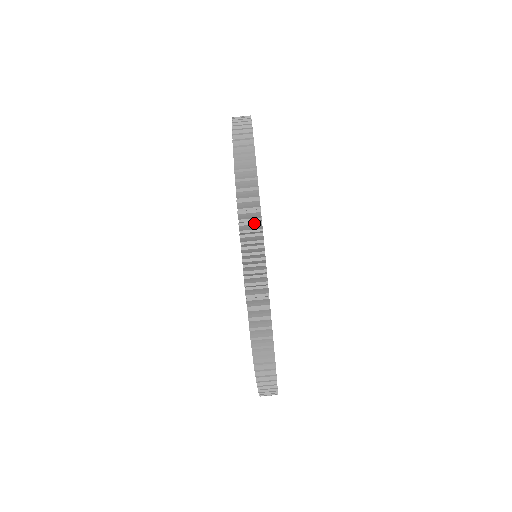
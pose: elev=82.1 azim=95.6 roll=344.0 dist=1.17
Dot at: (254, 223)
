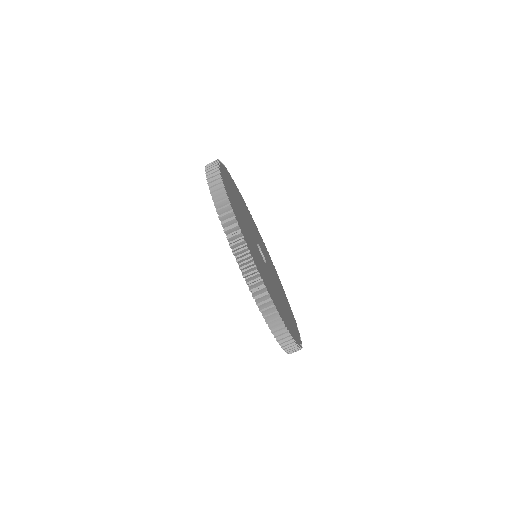
Dot at: (246, 257)
